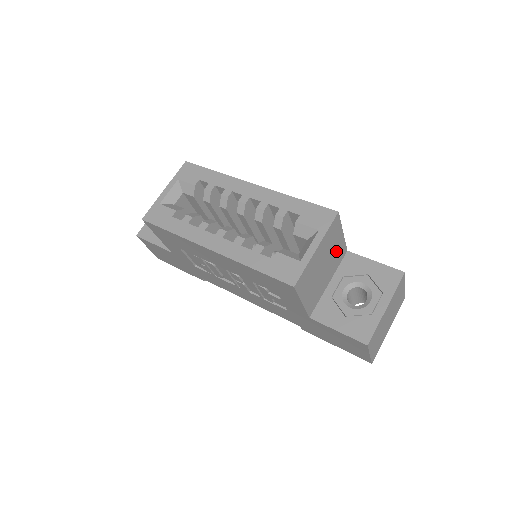
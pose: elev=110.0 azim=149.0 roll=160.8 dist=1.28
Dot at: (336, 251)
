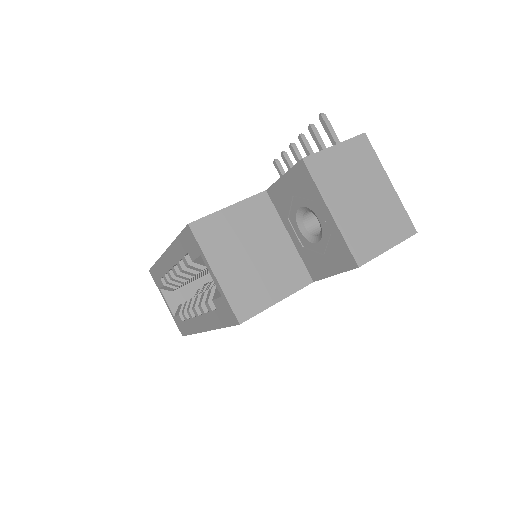
Dot at: (248, 222)
